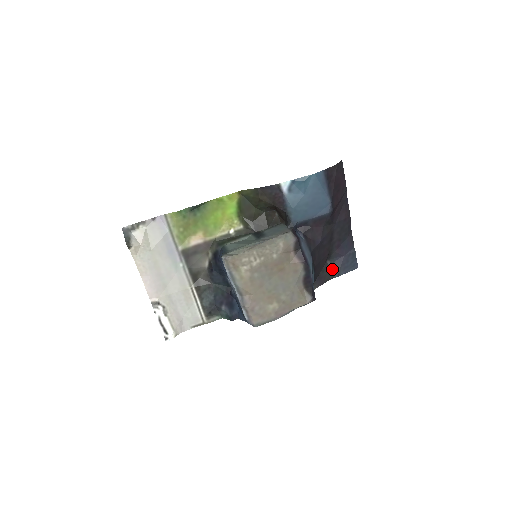
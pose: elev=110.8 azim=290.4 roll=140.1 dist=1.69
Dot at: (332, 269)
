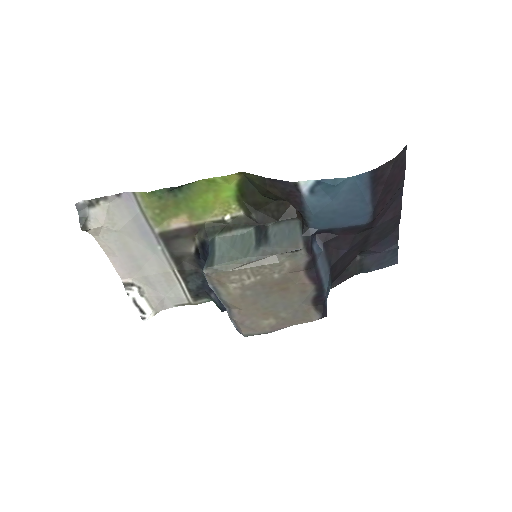
Dot at: (361, 264)
